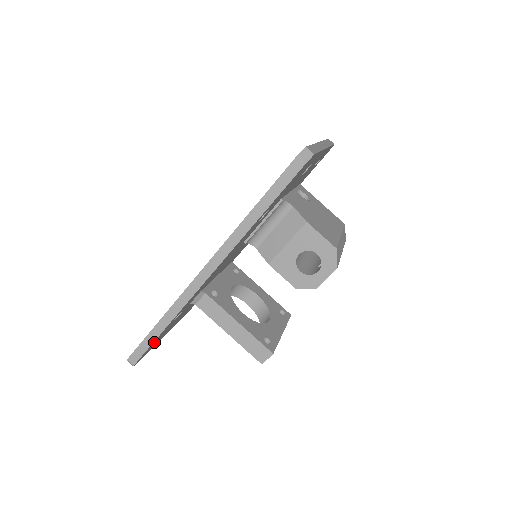
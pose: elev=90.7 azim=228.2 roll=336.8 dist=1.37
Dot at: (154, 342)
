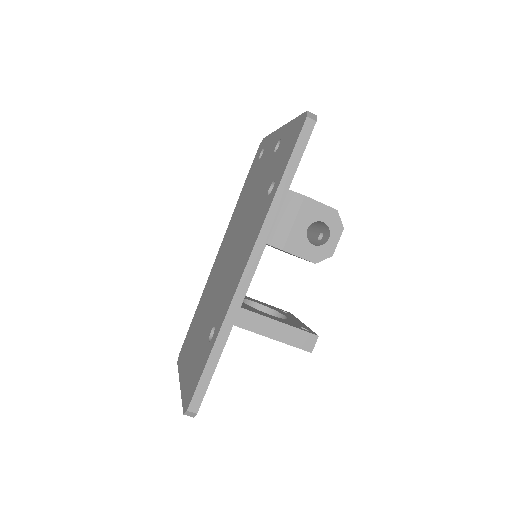
Dot at: occluded
